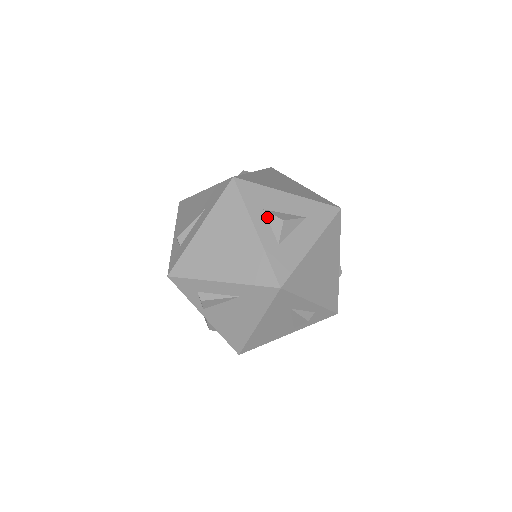
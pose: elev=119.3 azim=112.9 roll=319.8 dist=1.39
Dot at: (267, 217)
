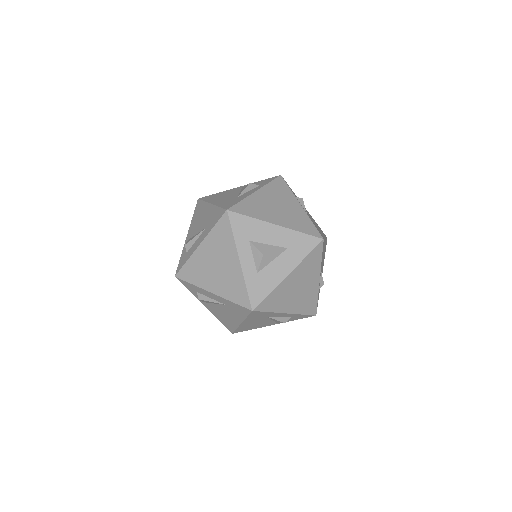
Dot at: (251, 248)
